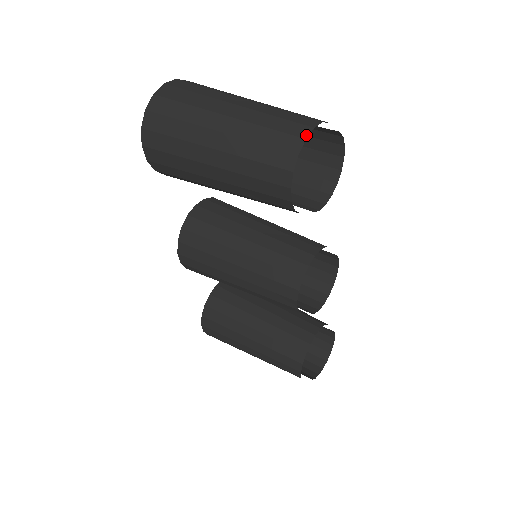
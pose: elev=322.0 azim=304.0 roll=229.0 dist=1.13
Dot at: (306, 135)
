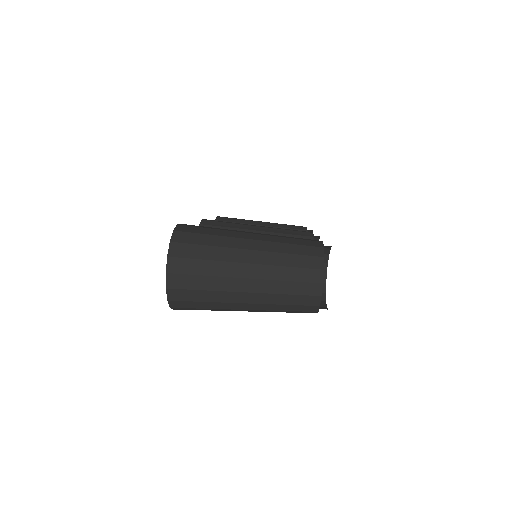
Dot at: (320, 293)
